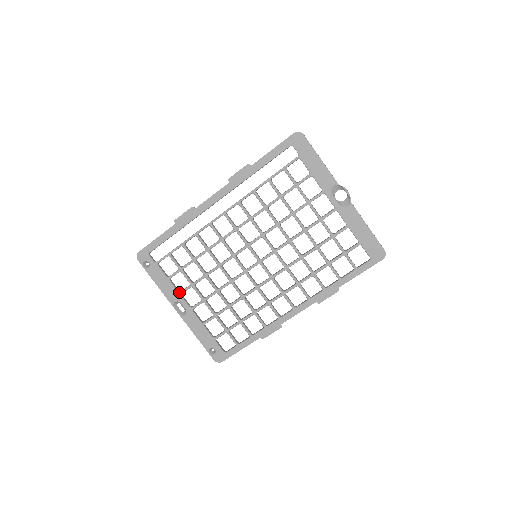
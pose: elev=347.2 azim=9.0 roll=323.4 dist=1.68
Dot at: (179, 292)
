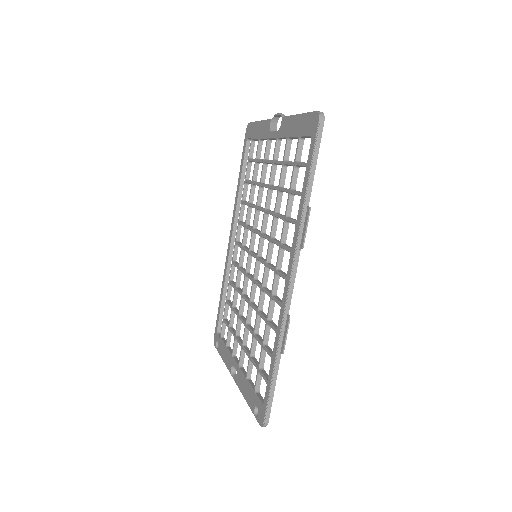
Dot at: (231, 354)
